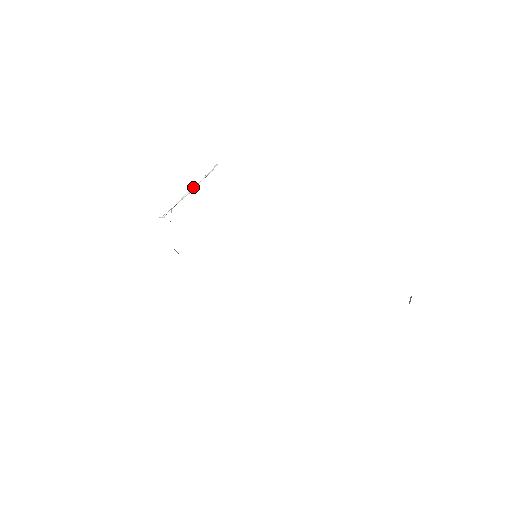
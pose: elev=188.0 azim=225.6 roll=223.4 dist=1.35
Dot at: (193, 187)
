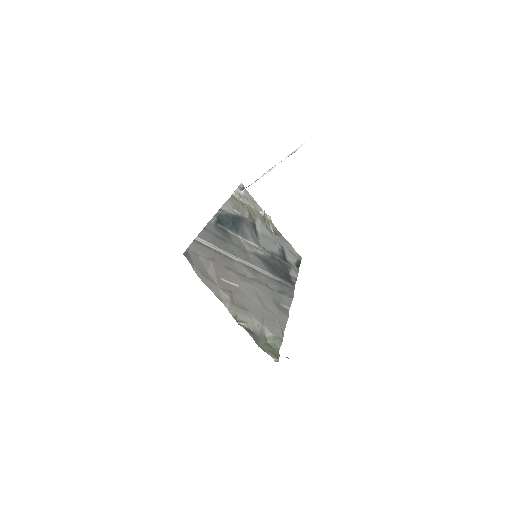
Dot at: (274, 166)
